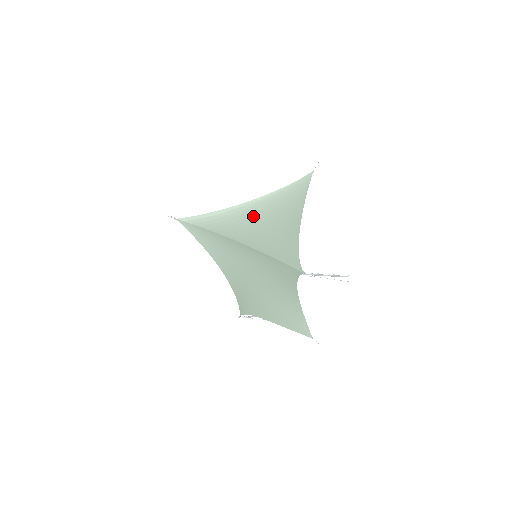
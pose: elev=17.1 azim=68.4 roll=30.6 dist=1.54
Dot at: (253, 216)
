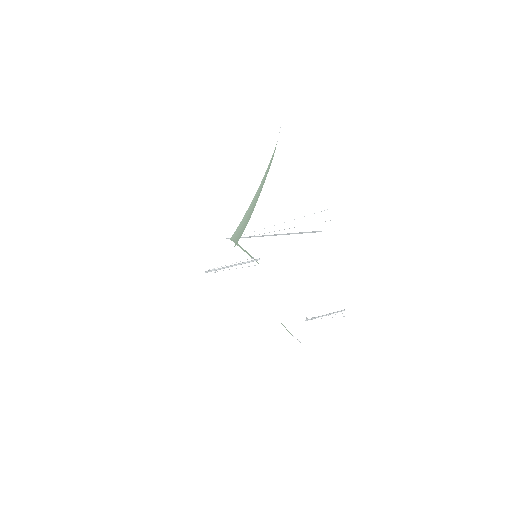
Dot at: (250, 216)
